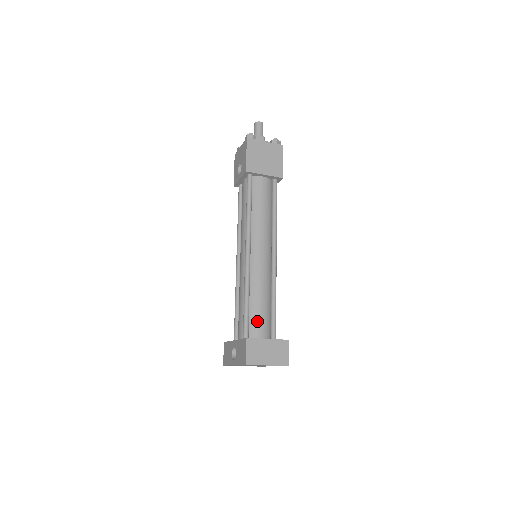
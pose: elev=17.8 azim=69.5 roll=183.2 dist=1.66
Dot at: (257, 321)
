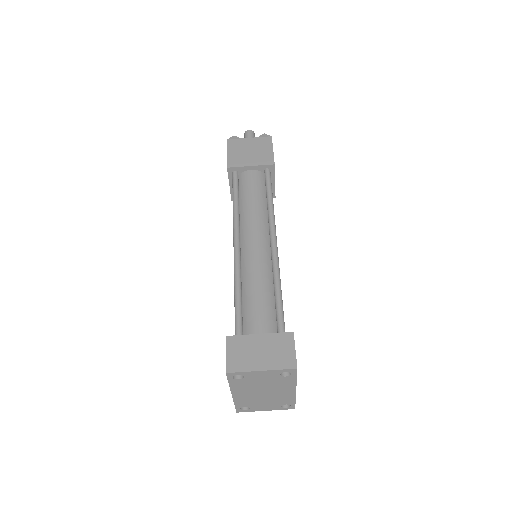
Dot at: (254, 324)
